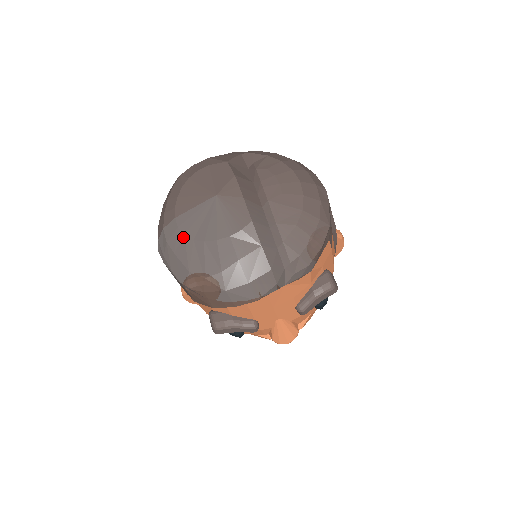
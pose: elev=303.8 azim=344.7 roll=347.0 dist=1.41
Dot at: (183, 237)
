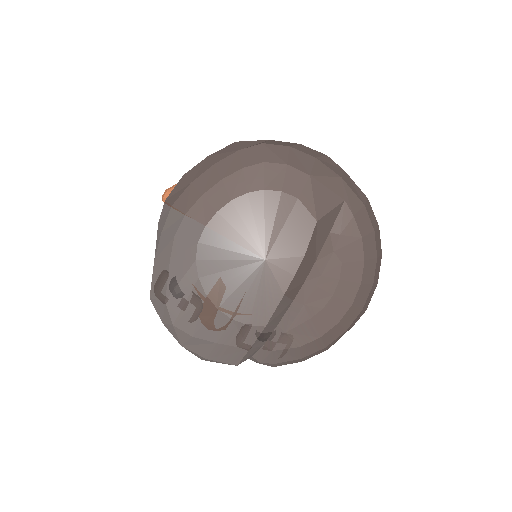
Dot at: (192, 261)
